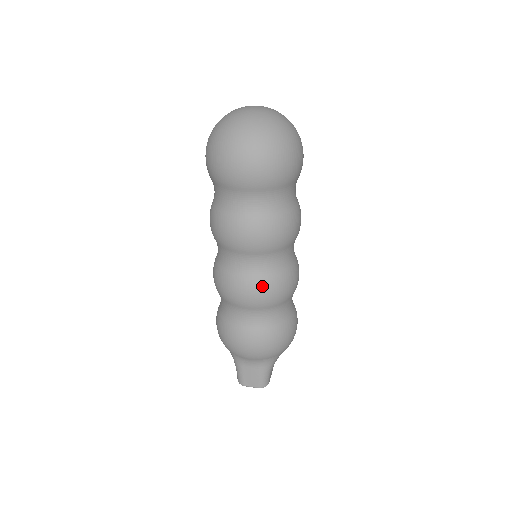
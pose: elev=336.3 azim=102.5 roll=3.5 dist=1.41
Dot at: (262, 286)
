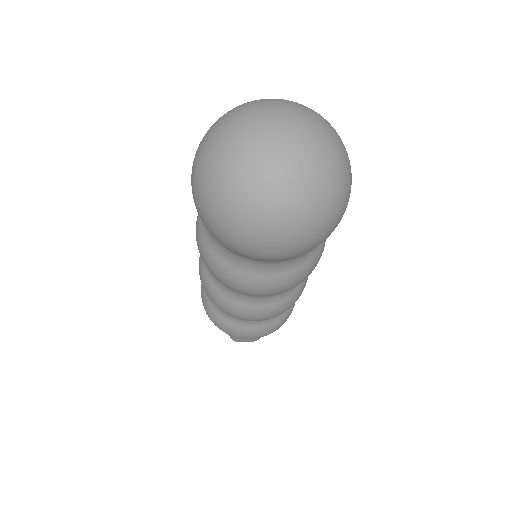
Dot at: (278, 310)
